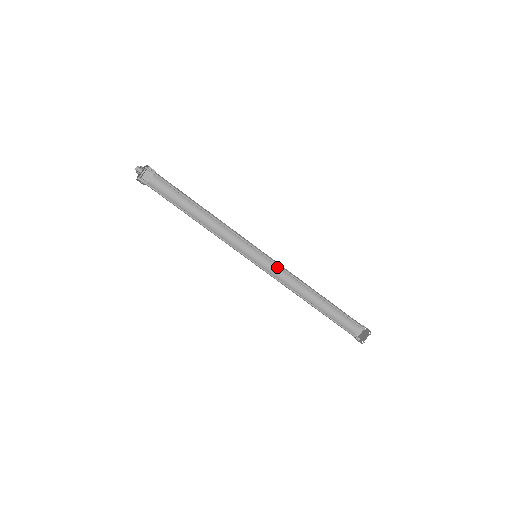
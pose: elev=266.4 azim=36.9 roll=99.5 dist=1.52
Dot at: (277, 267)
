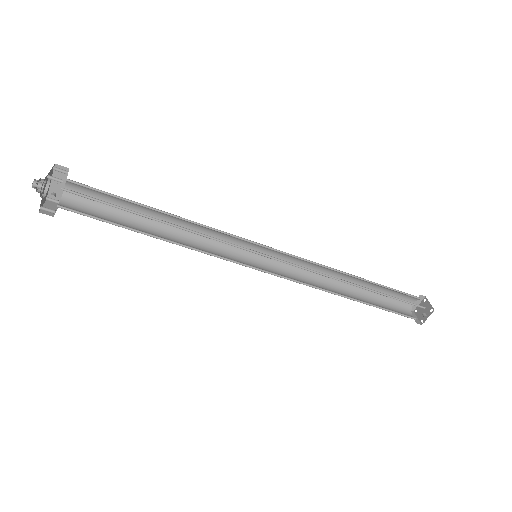
Dot at: (284, 272)
